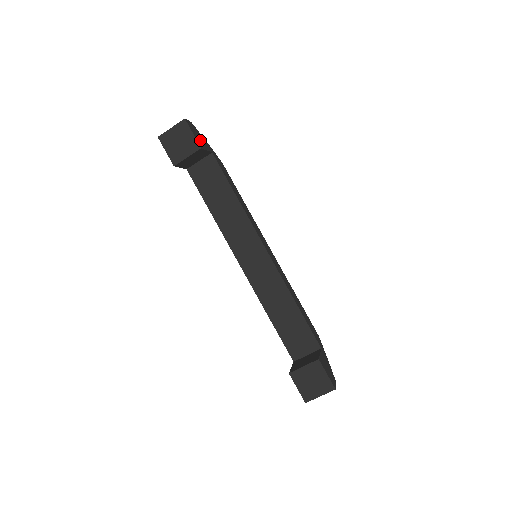
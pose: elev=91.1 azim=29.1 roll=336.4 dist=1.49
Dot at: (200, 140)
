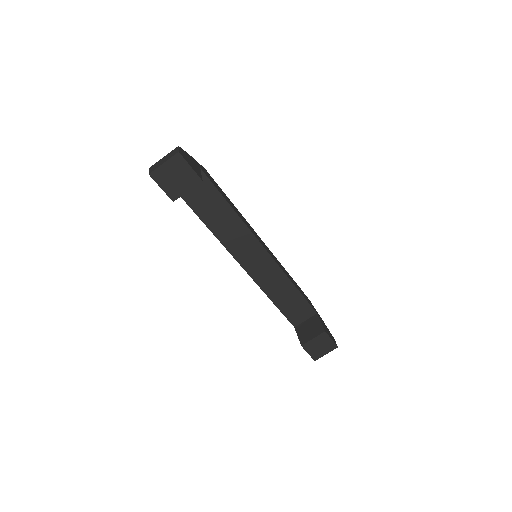
Dot at: (194, 166)
